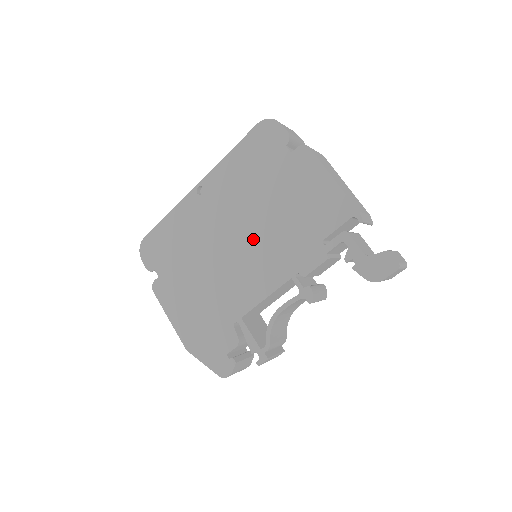
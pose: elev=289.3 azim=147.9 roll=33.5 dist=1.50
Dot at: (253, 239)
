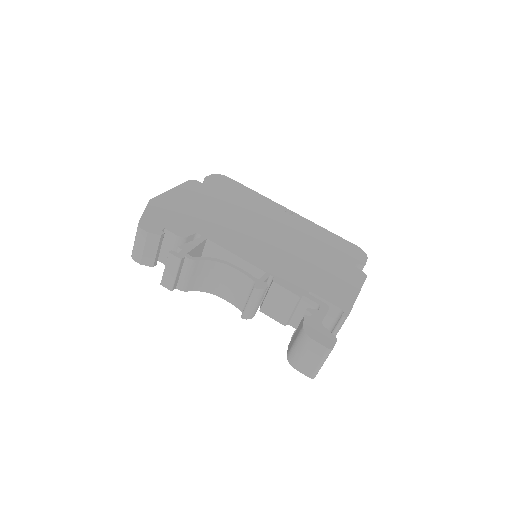
Dot at: (278, 245)
